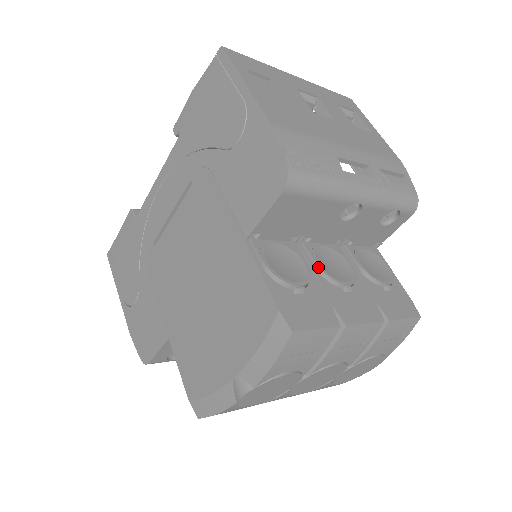
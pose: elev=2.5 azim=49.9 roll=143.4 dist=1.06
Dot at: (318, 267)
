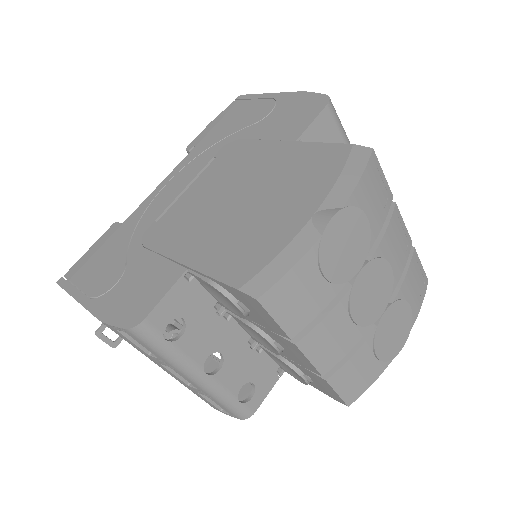
Dot at: occluded
